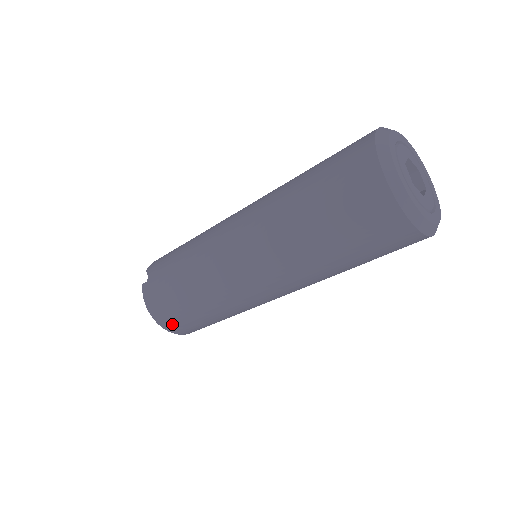
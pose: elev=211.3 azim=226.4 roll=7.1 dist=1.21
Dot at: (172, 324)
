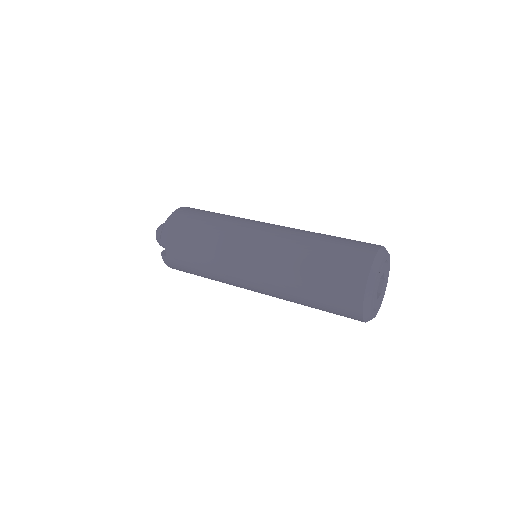
Dot at: occluded
